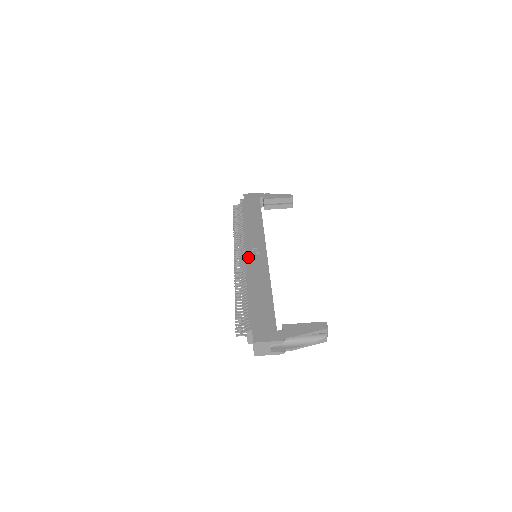
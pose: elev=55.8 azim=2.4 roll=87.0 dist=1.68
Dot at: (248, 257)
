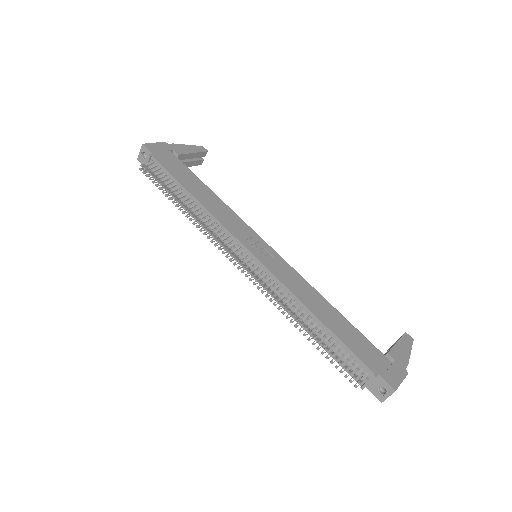
Dot at: (266, 263)
